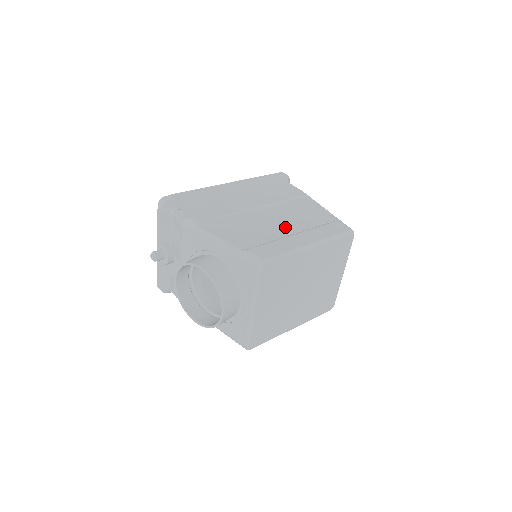
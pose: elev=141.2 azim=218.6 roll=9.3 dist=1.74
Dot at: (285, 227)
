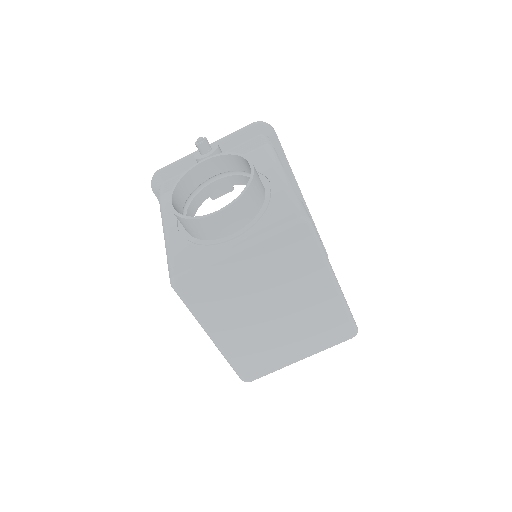
Dot at: occluded
